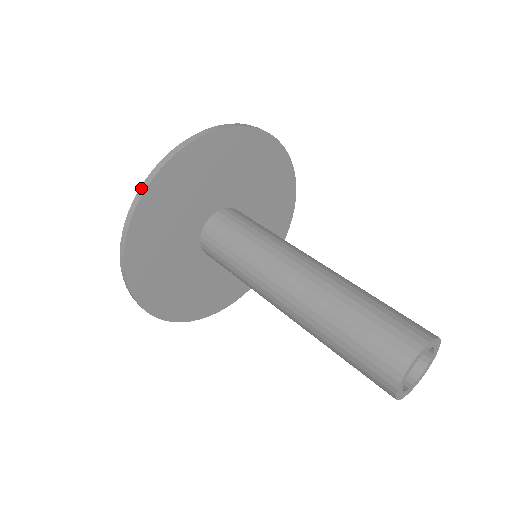
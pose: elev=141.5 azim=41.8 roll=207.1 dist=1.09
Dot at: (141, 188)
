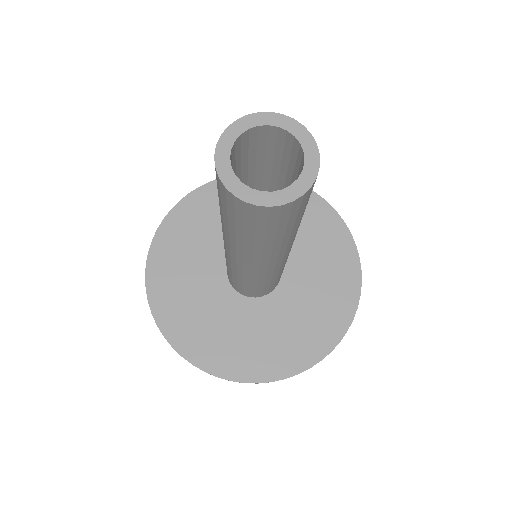
Dot at: occluded
